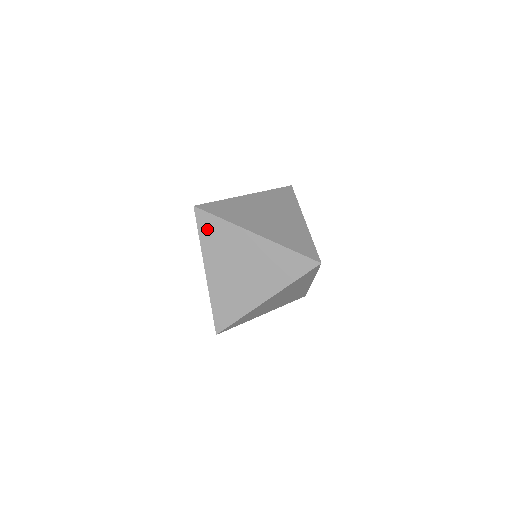
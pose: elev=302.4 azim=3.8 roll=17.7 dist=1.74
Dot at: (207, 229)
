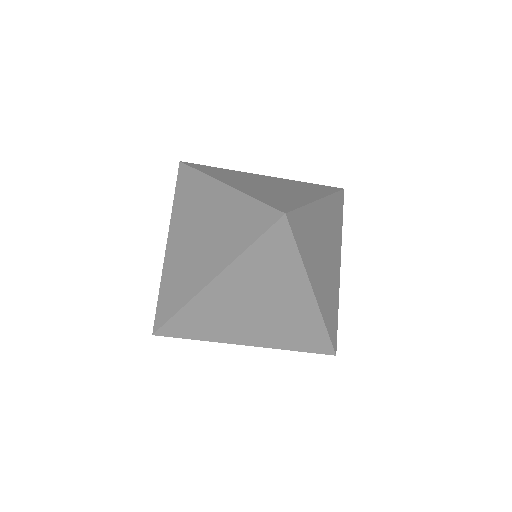
Dot at: (269, 248)
